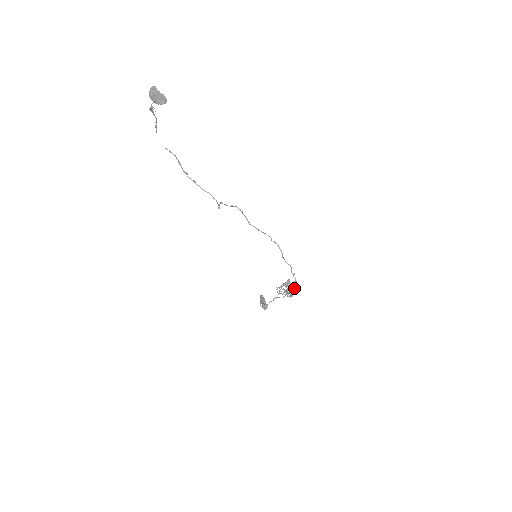
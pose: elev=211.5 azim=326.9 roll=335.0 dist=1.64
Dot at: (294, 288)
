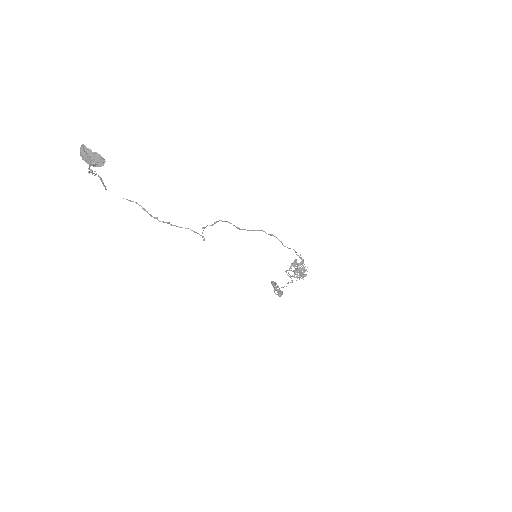
Dot at: (304, 269)
